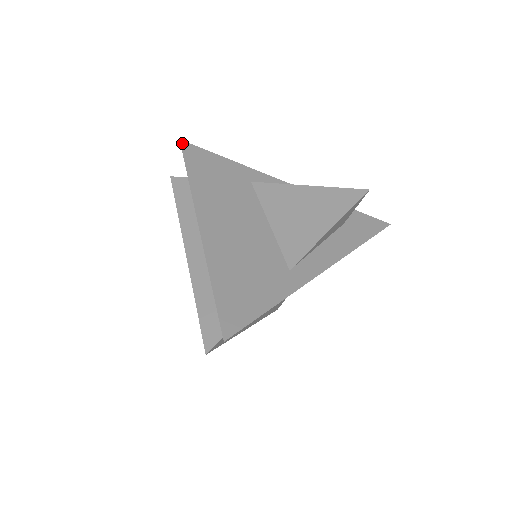
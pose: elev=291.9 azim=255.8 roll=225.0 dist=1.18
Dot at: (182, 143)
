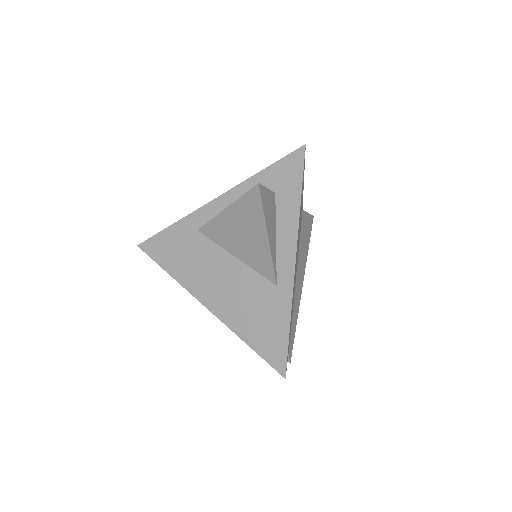
Dot at: (141, 247)
